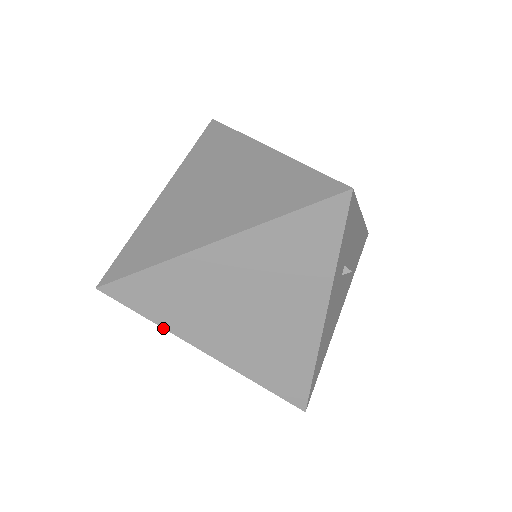
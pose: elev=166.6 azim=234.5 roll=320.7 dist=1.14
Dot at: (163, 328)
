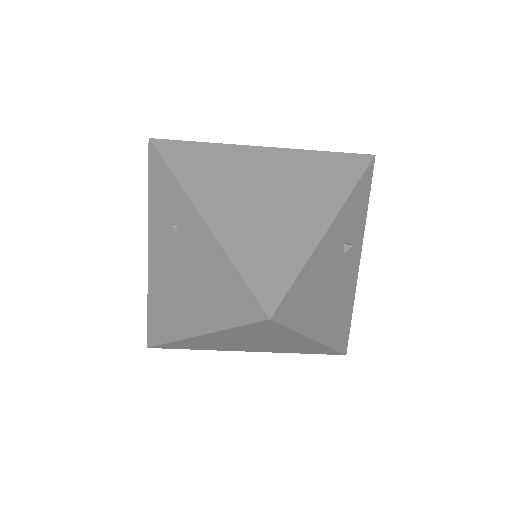
Dot at: (177, 181)
